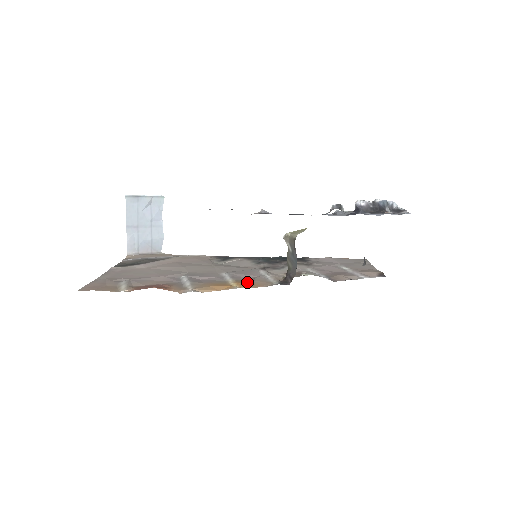
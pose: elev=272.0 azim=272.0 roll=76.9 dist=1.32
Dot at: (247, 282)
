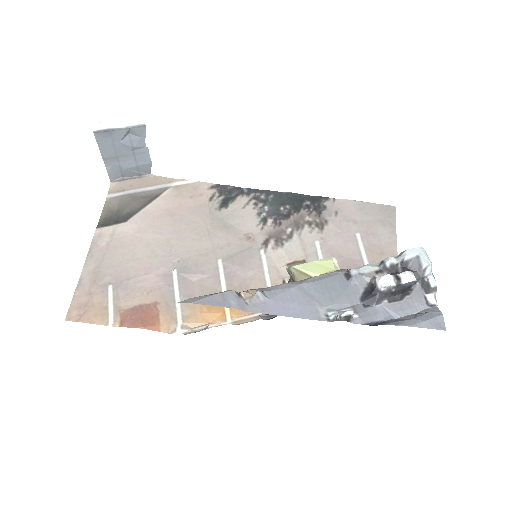
Dot at: occluded
